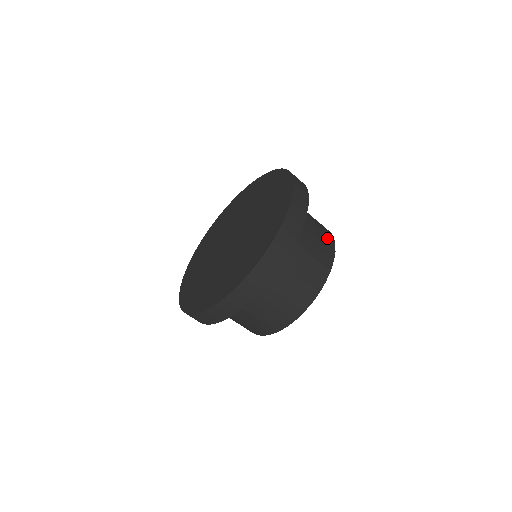
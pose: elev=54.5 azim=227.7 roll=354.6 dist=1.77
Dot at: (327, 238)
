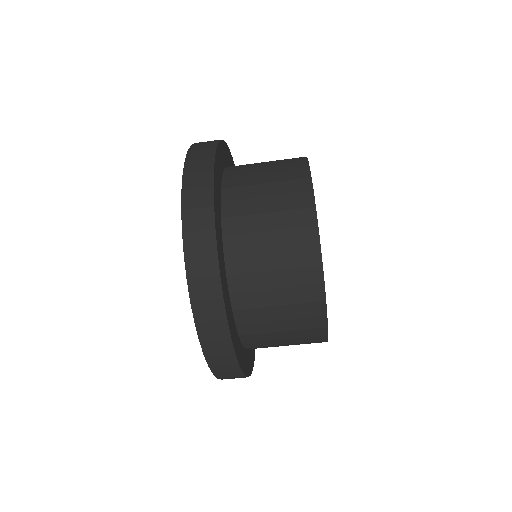
Dot at: (298, 231)
